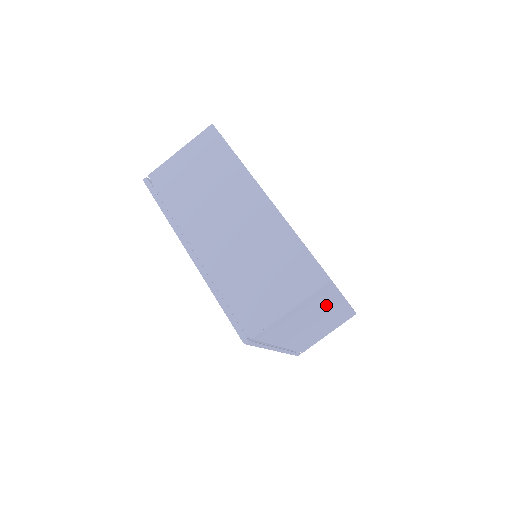
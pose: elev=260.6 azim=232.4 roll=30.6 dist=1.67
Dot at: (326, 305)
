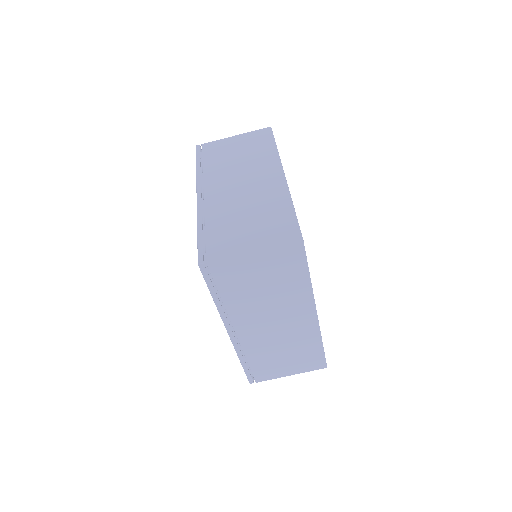
Dot at: (293, 294)
